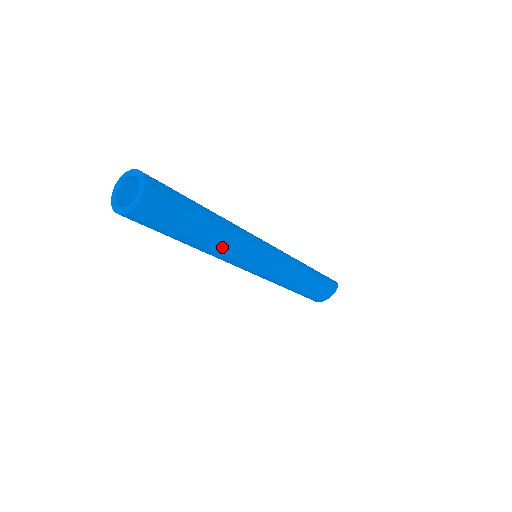
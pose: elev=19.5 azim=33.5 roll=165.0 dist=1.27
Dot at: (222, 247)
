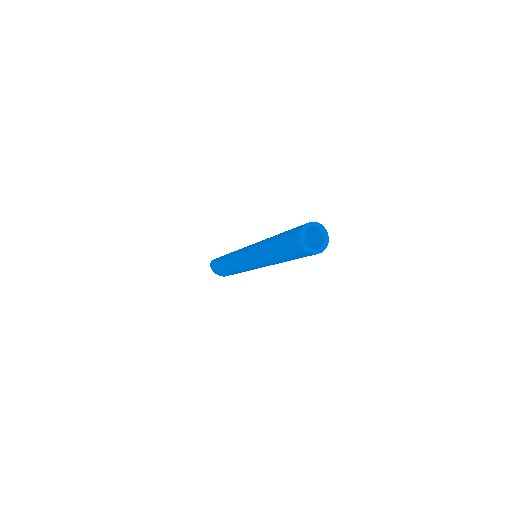
Dot at: occluded
